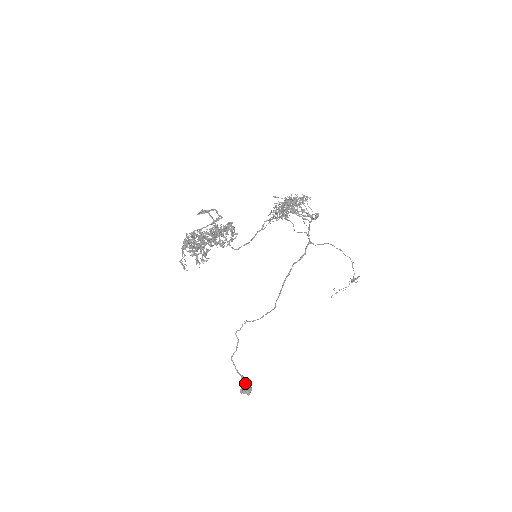
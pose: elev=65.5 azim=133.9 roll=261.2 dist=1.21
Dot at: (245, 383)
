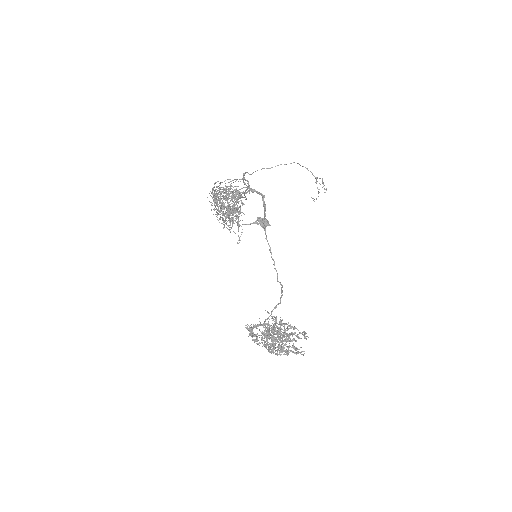
Dot at: (259, 221)
